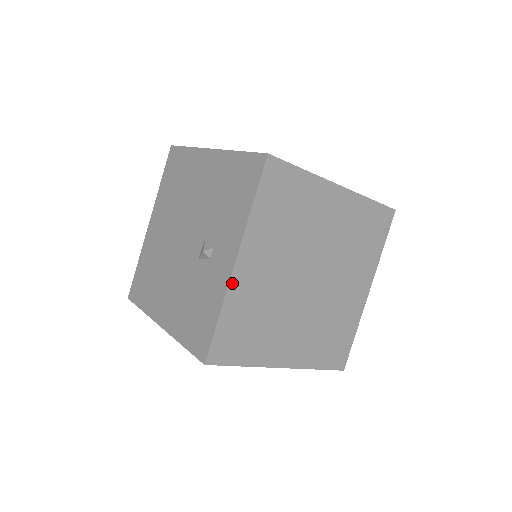
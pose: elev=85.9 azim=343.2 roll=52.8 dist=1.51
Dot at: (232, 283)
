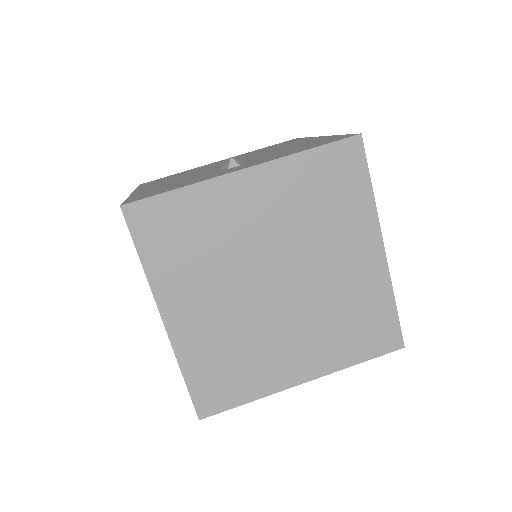
Dot at: (220, 180)
